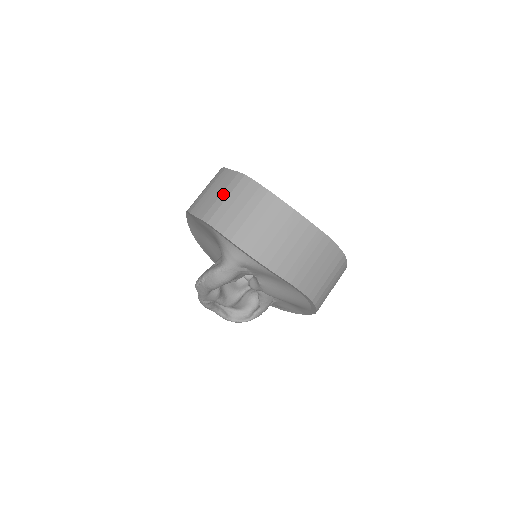
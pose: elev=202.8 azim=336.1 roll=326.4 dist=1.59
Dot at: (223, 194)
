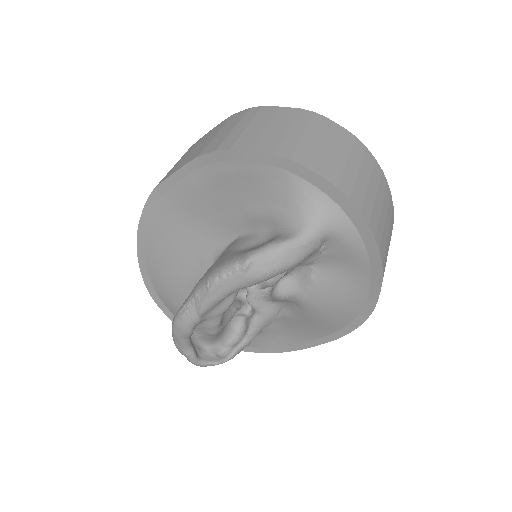
Dot at: (293, 128)
